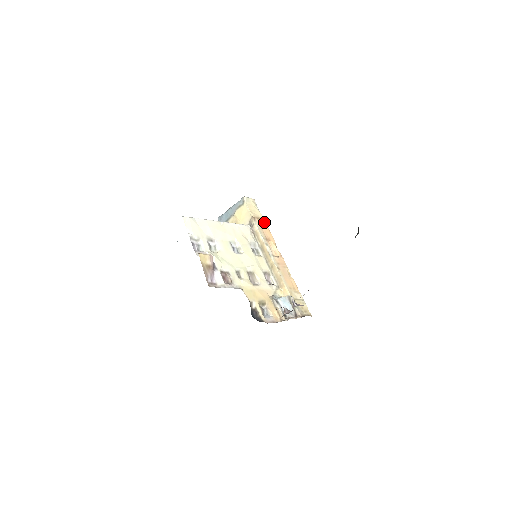
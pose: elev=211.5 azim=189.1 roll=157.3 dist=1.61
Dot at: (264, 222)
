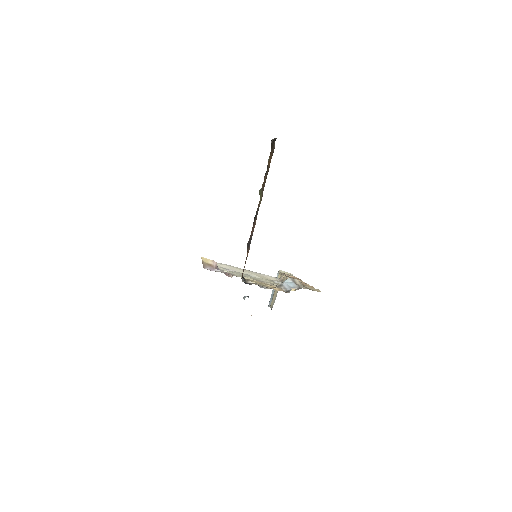
Dot at: (295, 277)
